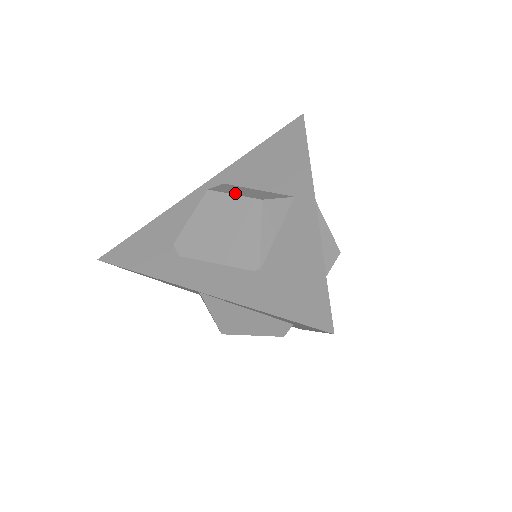
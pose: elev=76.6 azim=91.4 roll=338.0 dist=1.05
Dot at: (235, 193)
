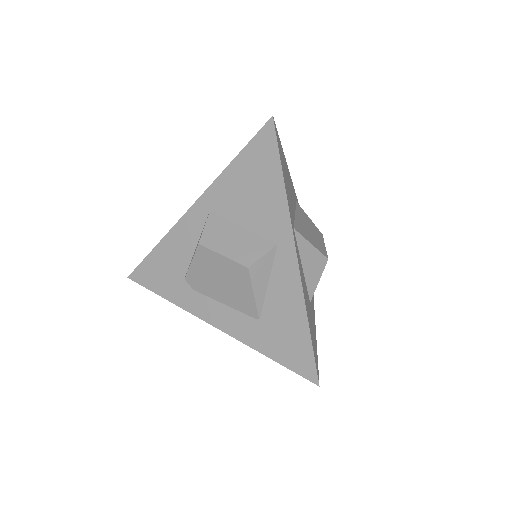
Dot at: (223, 251)
